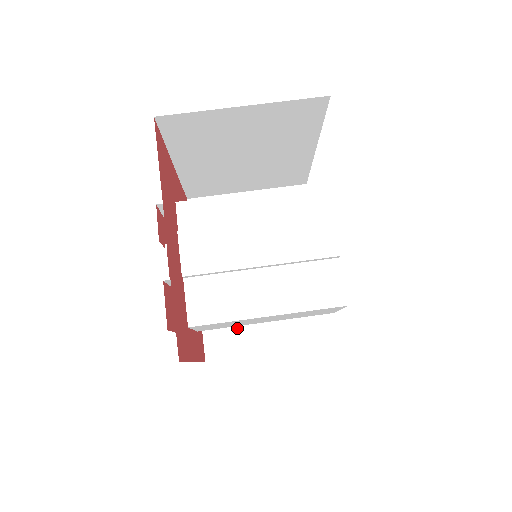
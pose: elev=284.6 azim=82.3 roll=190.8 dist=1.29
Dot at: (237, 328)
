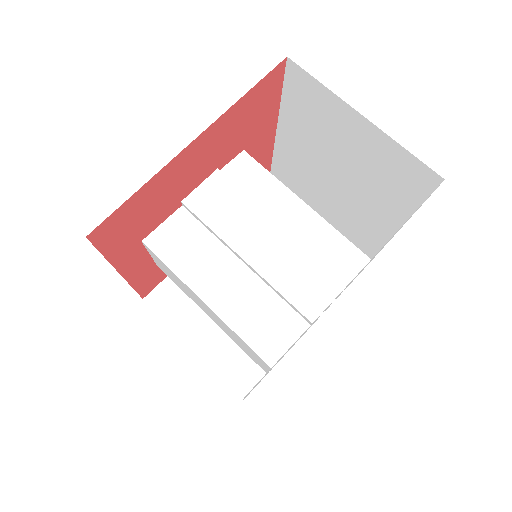
Dot at: (192, 303)
